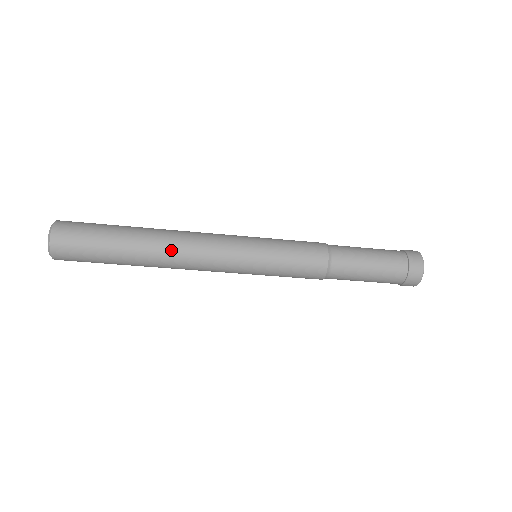
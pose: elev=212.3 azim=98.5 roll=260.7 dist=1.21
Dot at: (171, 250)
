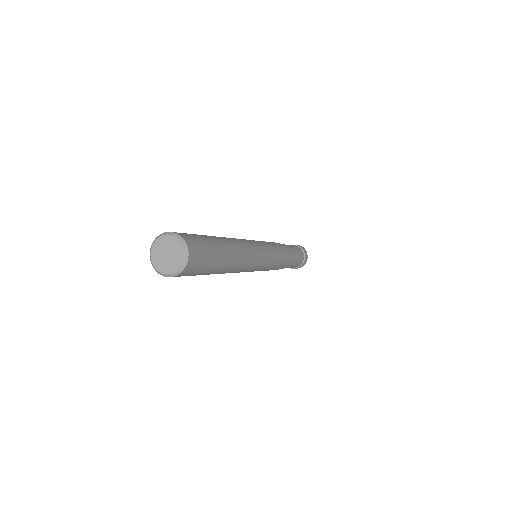
Dot at: occluded
